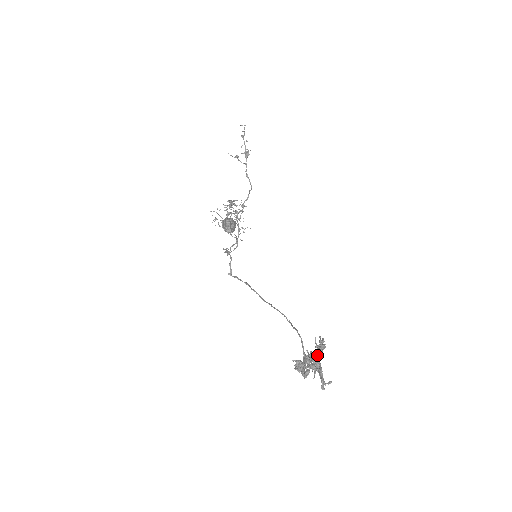
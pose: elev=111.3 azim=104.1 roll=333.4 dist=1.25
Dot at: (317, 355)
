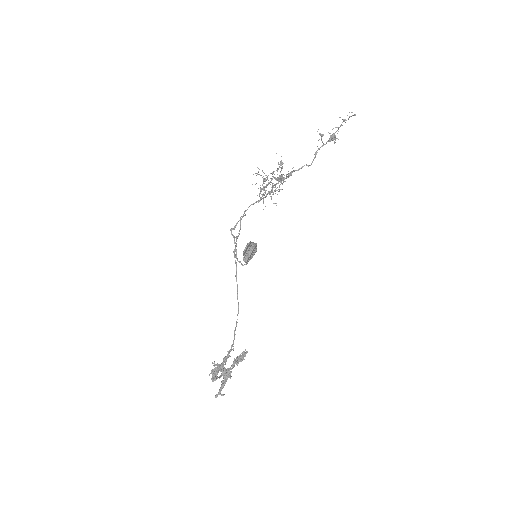
Dot at: occluded
